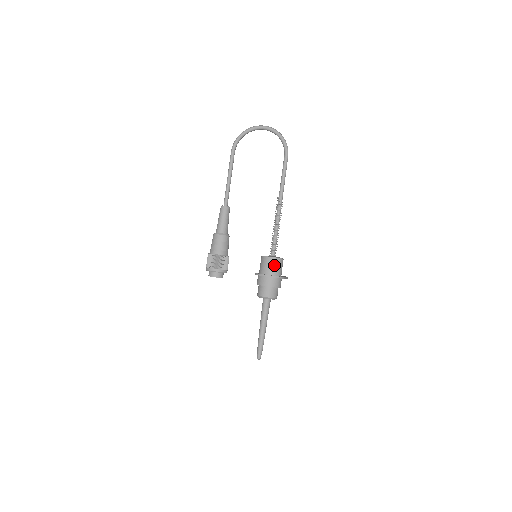
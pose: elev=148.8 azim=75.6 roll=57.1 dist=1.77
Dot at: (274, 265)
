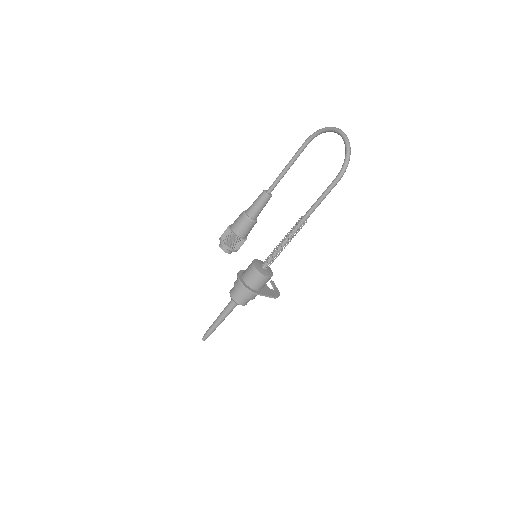
Dot at: (252, 275)
